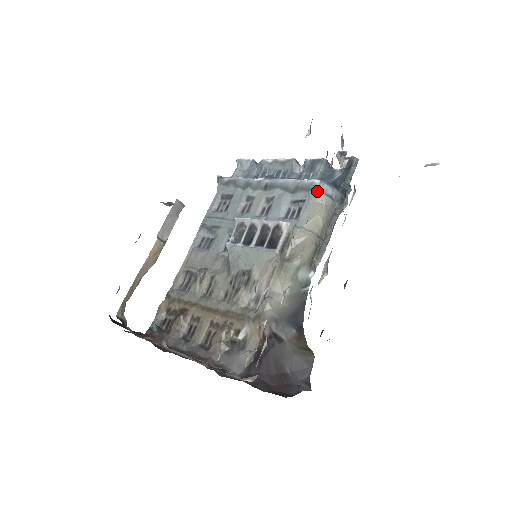
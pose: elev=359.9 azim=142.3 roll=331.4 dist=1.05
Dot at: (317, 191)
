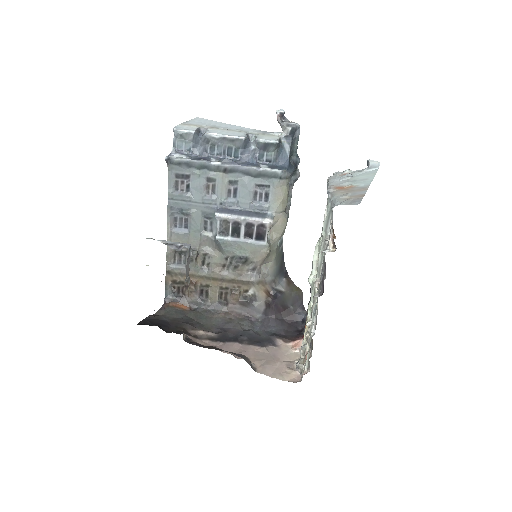
Dot at: (279, 178)
